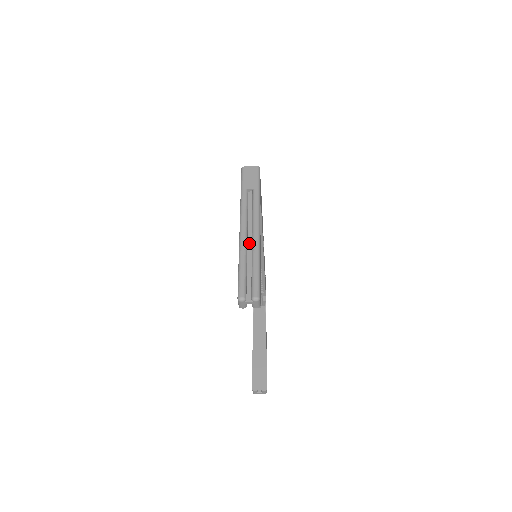
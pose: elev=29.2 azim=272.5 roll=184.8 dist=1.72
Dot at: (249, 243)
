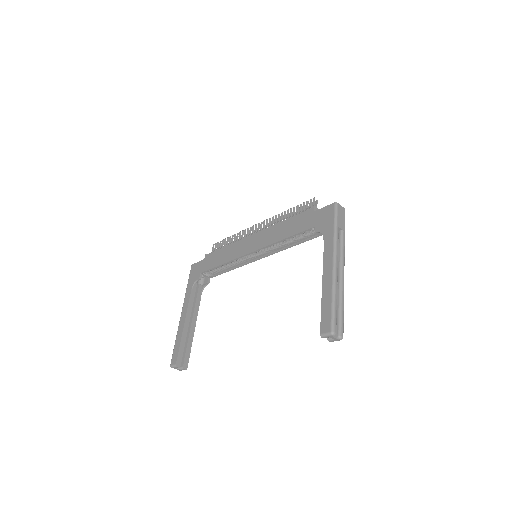
Dot at: (337, 281)
